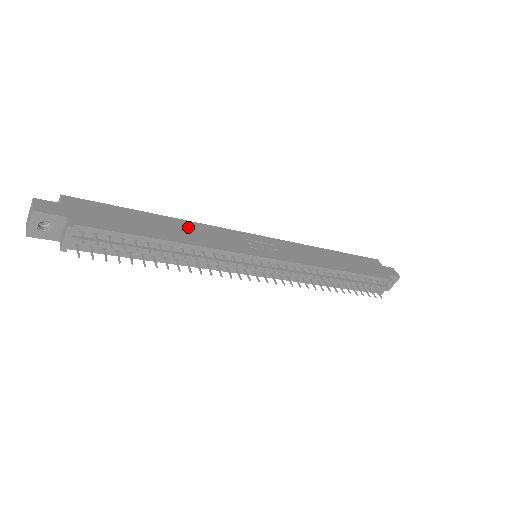
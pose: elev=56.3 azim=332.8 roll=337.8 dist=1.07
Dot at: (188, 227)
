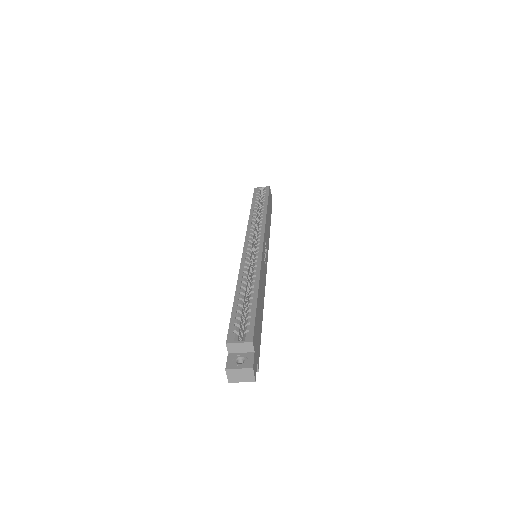
Dot at: (261, 284)
